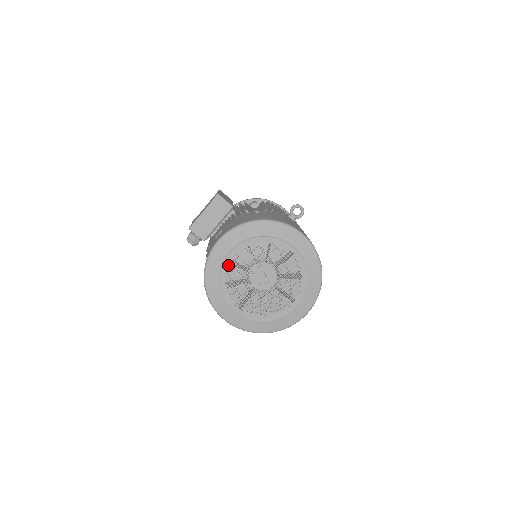
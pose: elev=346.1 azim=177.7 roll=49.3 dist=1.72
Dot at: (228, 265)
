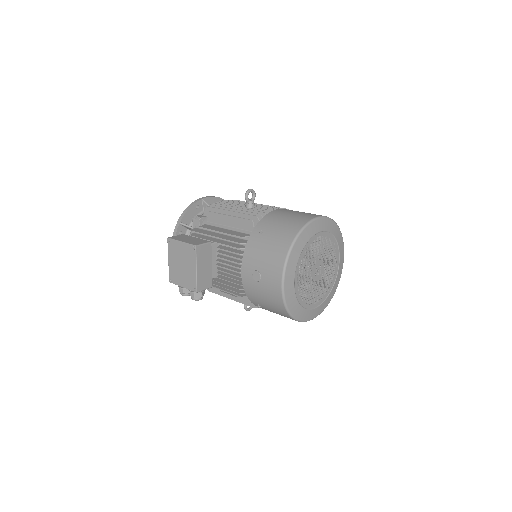
Dot at: occluded
